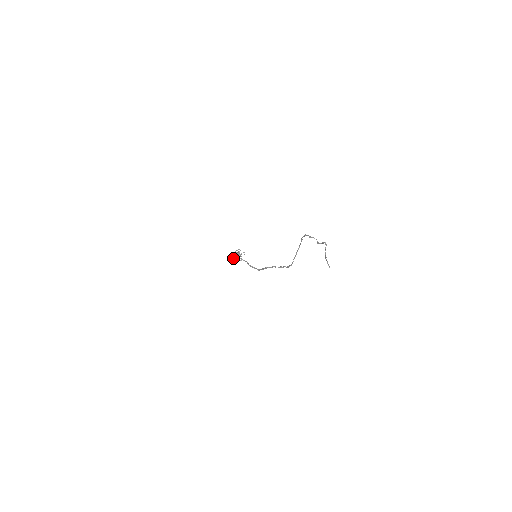
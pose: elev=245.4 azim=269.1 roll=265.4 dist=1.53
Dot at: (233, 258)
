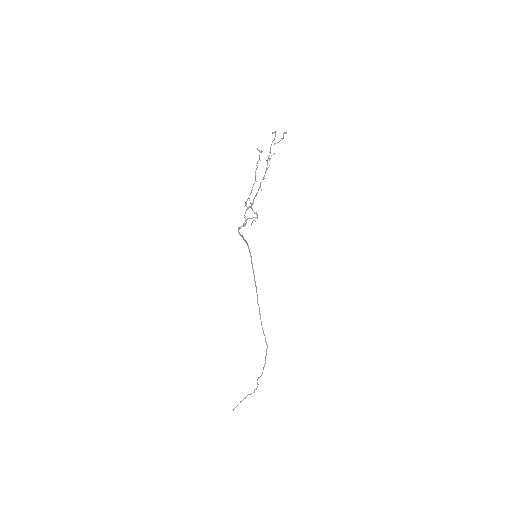
Dot at: (260, 151)
